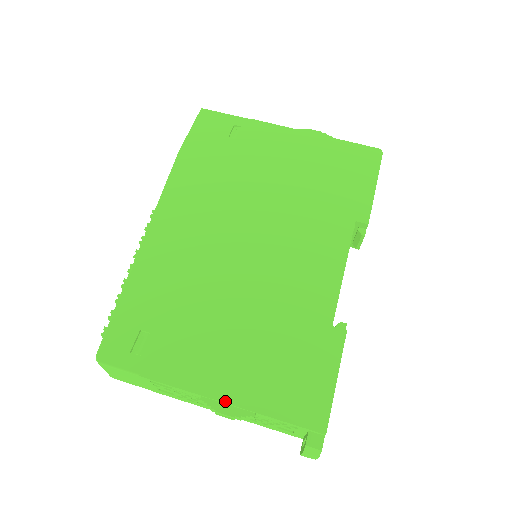
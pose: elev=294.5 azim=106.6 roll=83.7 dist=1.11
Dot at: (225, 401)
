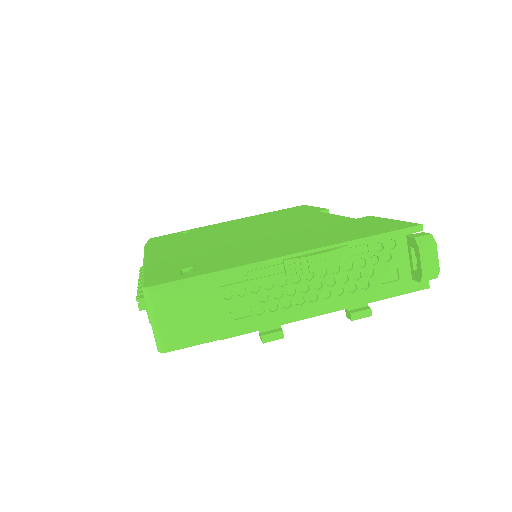
Dot at: (309, 249)
